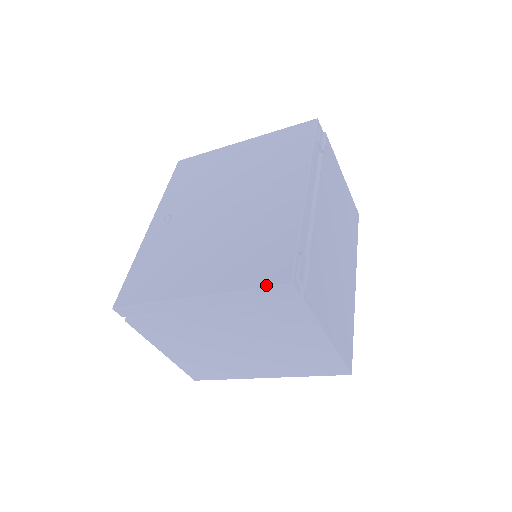
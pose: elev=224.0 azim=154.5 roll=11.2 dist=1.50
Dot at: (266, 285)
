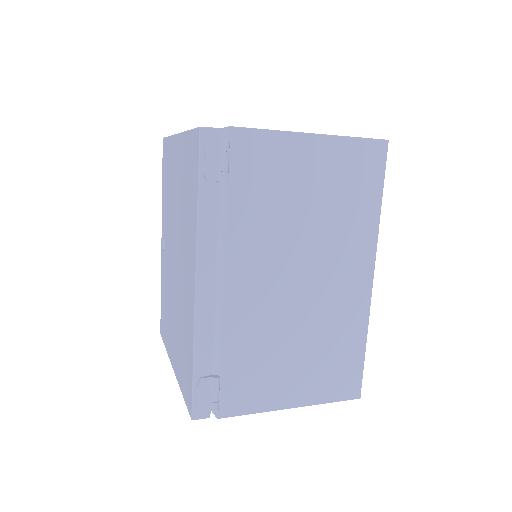
Dot at: (186, 404)
